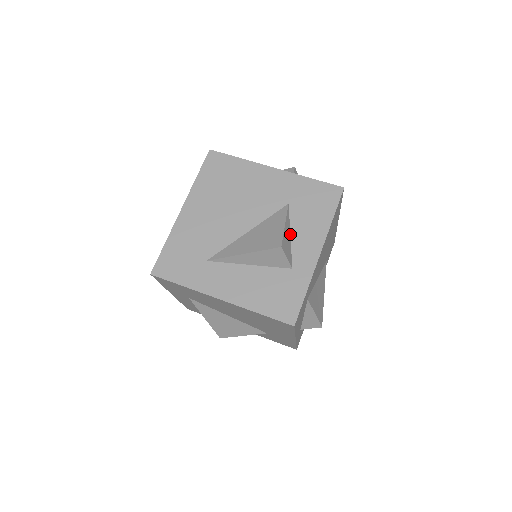
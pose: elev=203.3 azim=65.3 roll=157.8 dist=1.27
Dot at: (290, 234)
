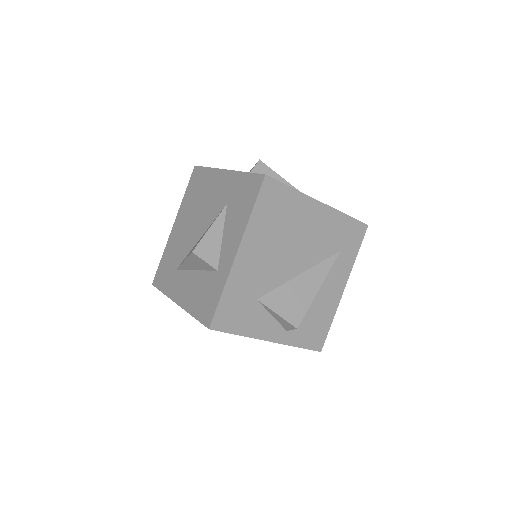
Dot at: (222, 235)
